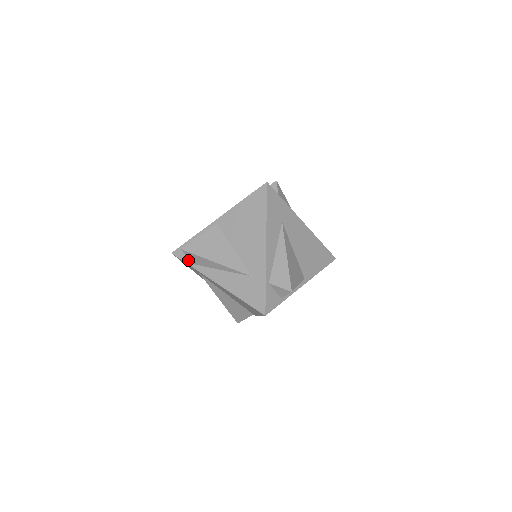
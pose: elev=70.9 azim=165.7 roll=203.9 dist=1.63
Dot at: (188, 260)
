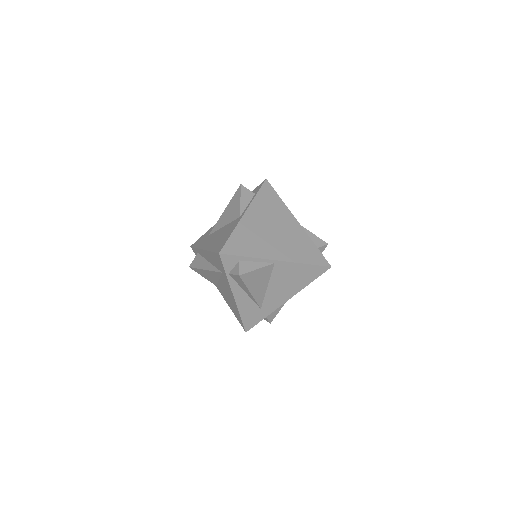
Dot at: (228, 269)
